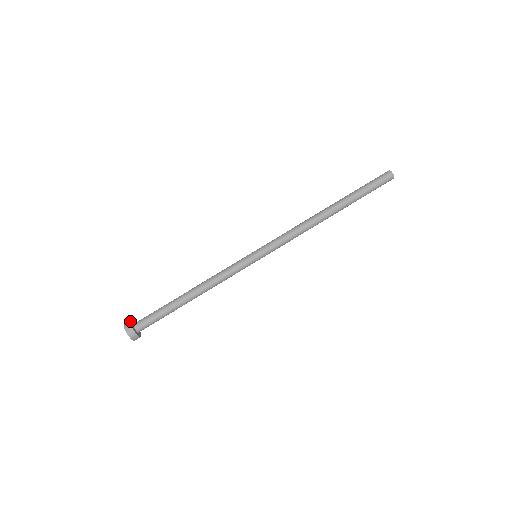
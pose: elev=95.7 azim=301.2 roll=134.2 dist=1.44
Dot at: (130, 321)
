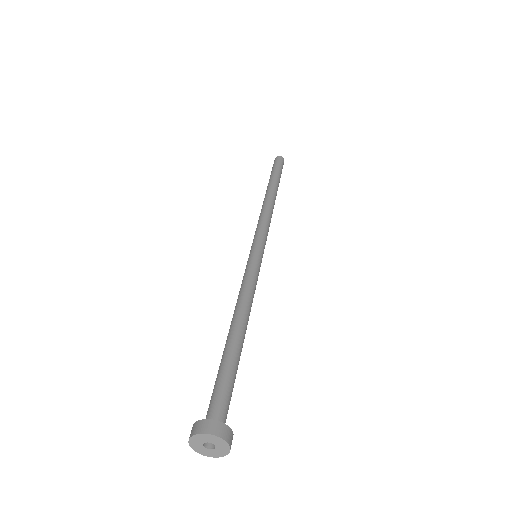
Dot at: (193, 425)
